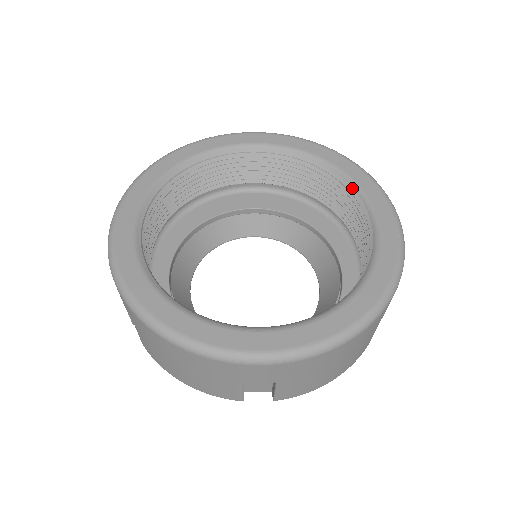
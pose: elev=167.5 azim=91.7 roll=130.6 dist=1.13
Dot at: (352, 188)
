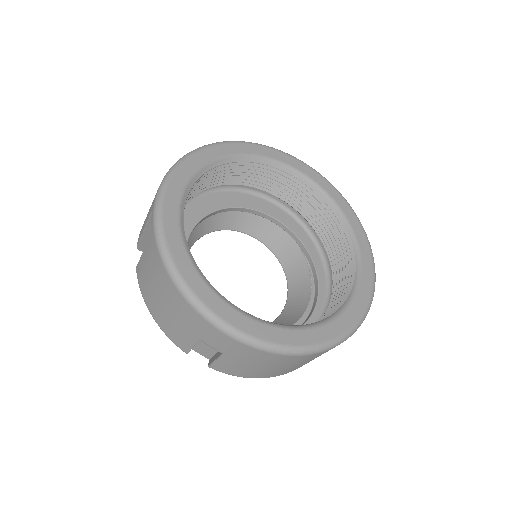
Dot at: (307, 182)
